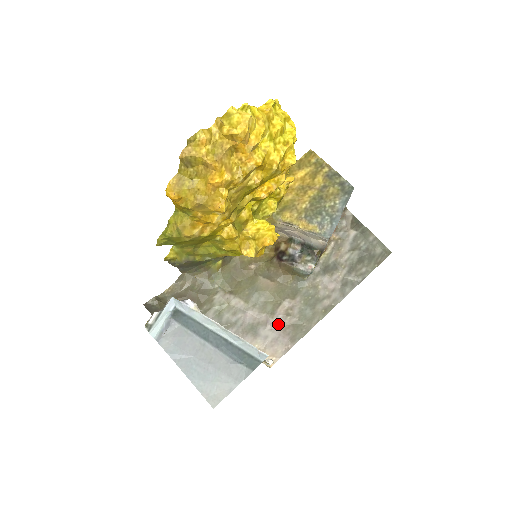
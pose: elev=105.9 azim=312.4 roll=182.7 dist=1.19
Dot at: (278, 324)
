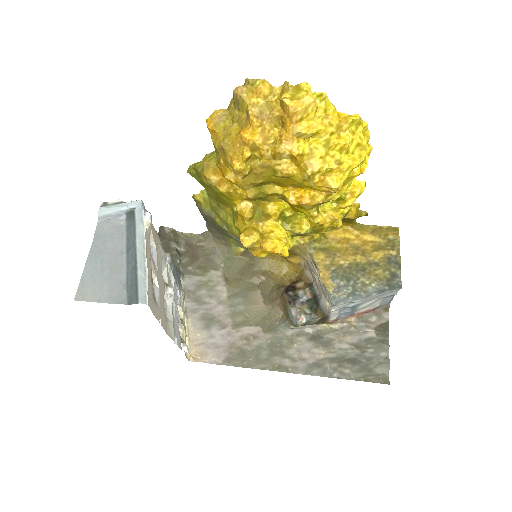
Dot at: (232, 337)
